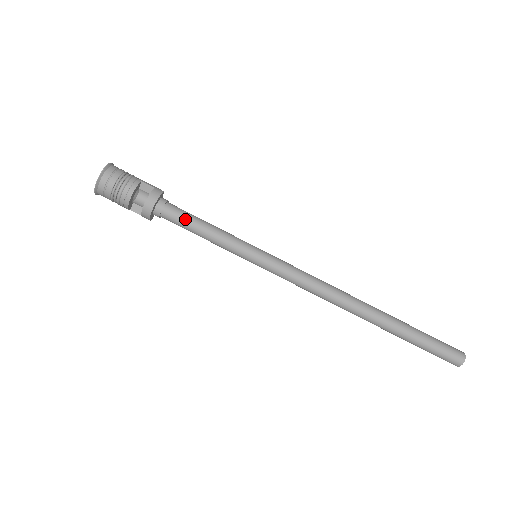
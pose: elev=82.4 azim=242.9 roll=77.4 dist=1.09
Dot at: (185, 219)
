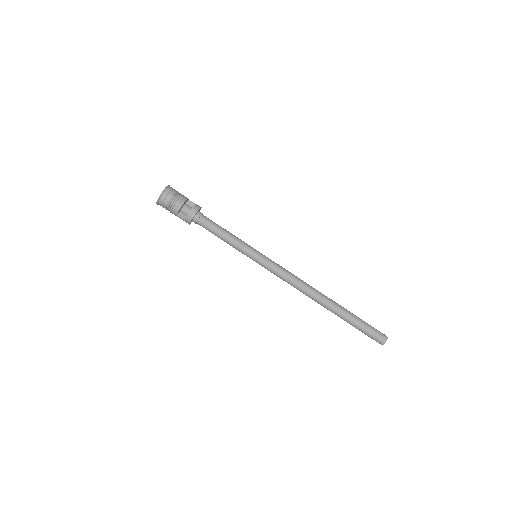
Dot at: (215, 224)
